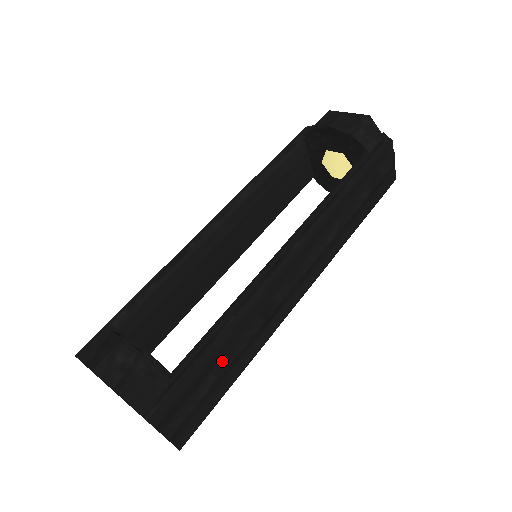
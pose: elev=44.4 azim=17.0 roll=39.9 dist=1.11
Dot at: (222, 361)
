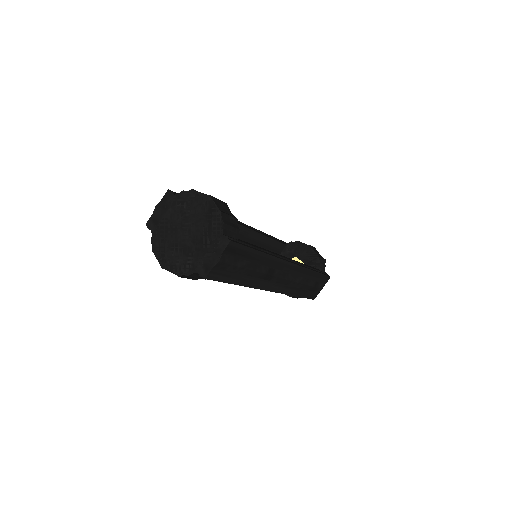
Dot at: (252, 263)
